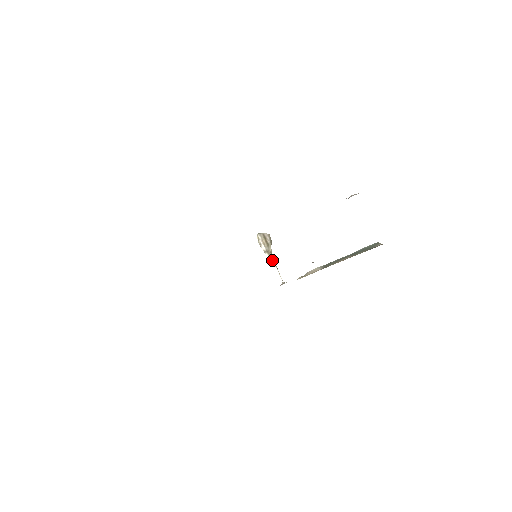
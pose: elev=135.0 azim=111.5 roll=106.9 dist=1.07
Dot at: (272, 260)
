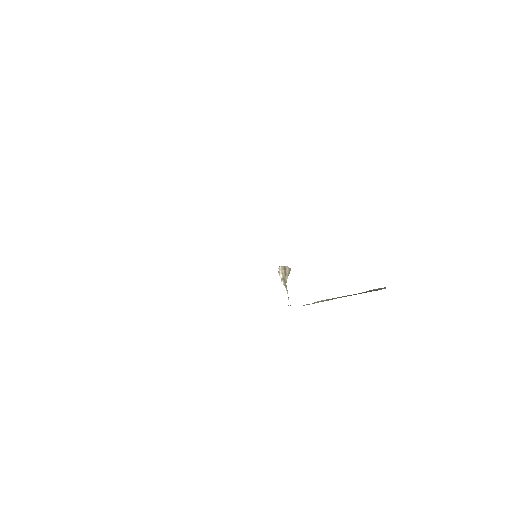
Dot at: (286, 287)
